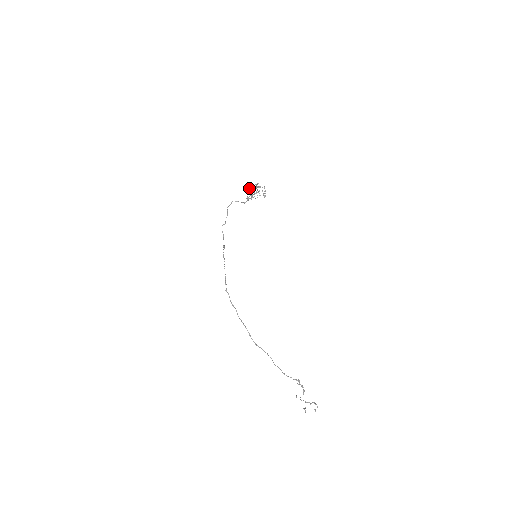
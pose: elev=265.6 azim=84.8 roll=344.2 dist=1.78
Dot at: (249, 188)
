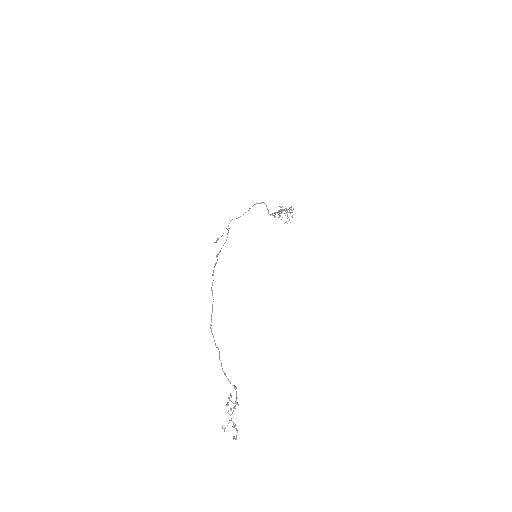
Dot at: (280, 206)
